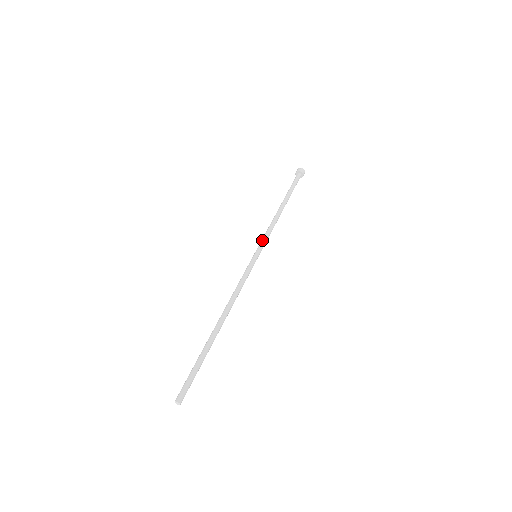
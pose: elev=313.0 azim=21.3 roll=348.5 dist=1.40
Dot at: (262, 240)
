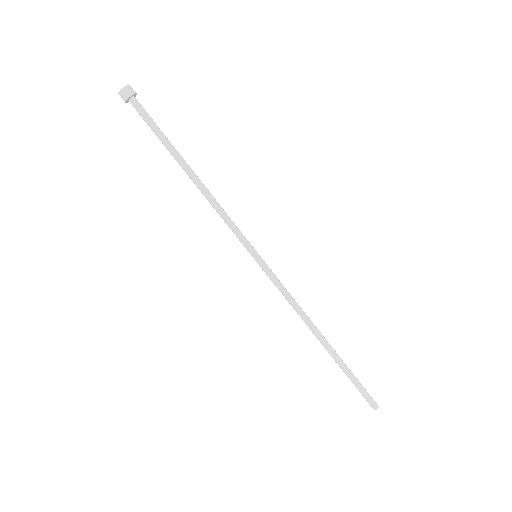
Dot at: (240, 235)
